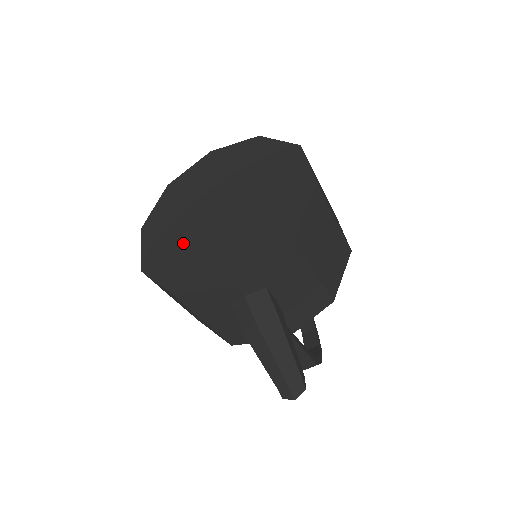
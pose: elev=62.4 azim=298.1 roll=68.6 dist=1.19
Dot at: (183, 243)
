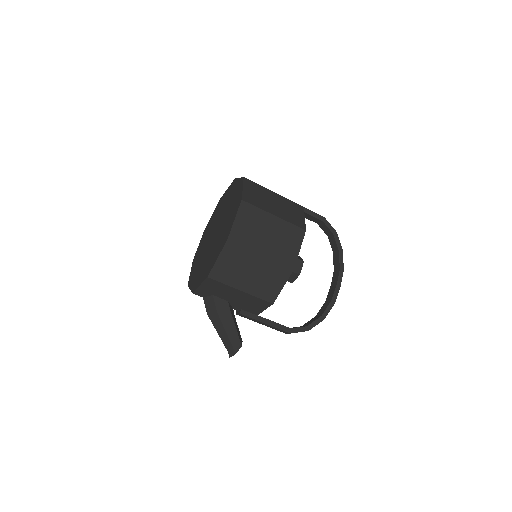
Dot at: (202, 251)
